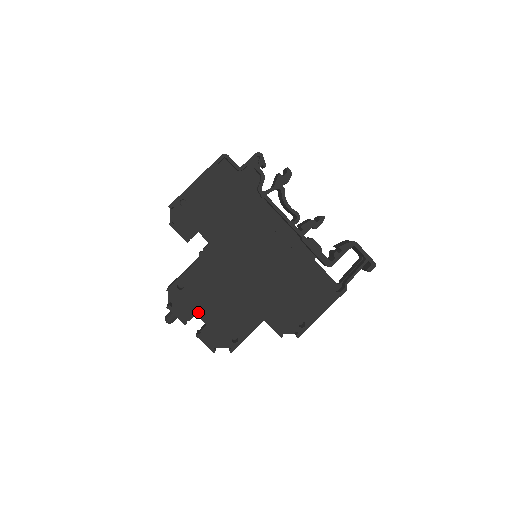
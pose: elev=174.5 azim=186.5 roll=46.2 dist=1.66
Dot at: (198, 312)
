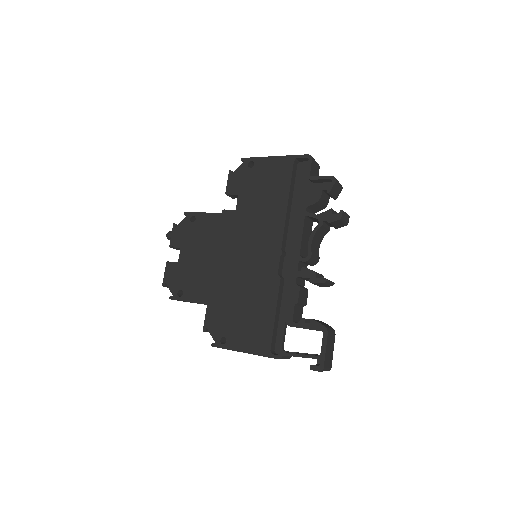
Dot at: (183, 248)
